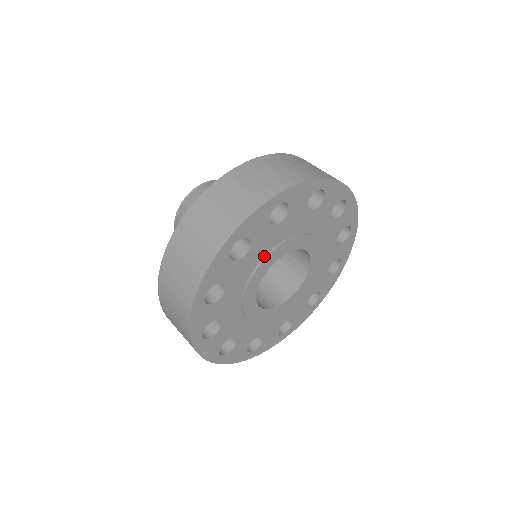
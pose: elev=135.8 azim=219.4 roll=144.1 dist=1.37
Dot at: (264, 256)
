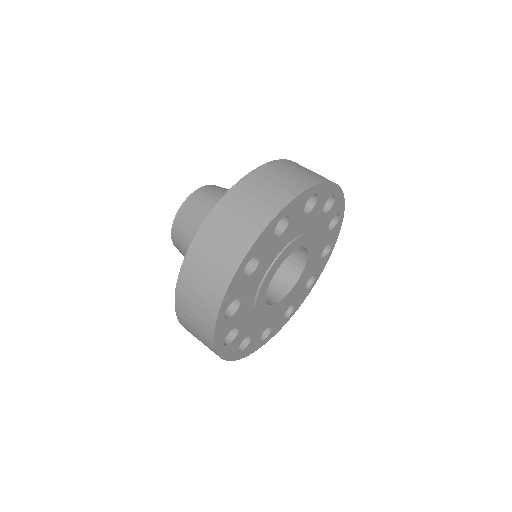
Dot at: (257, 288)
